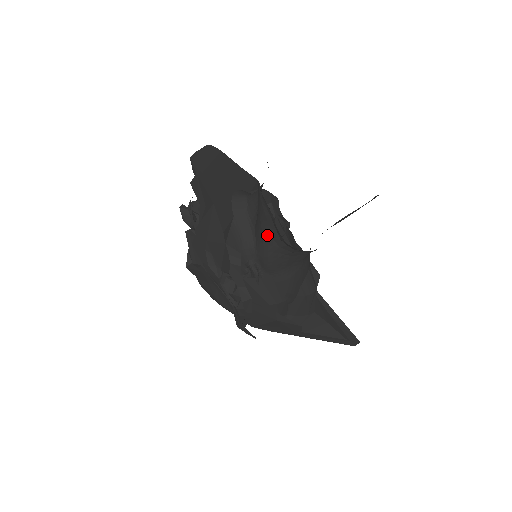
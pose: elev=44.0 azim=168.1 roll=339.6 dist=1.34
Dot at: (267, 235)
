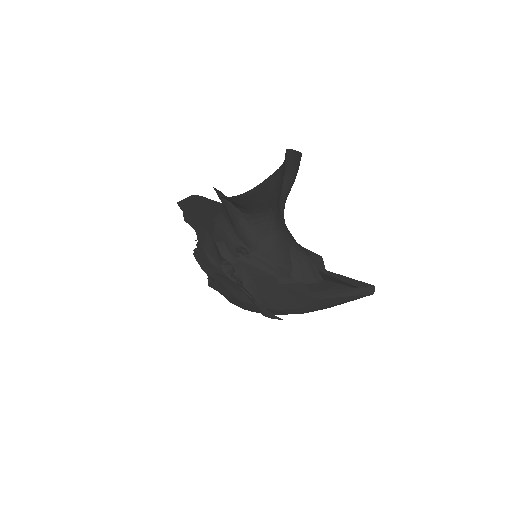
Dot at: (234, 216)
